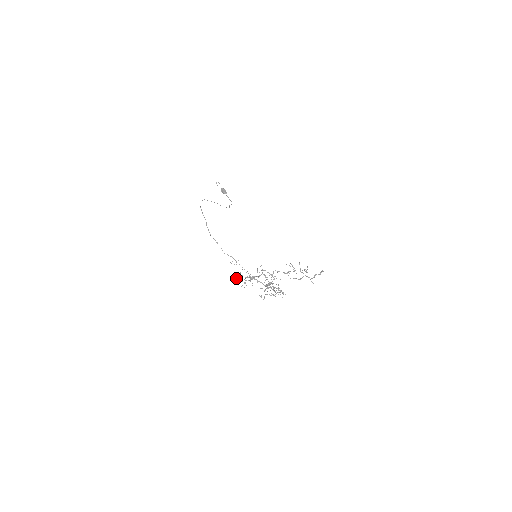
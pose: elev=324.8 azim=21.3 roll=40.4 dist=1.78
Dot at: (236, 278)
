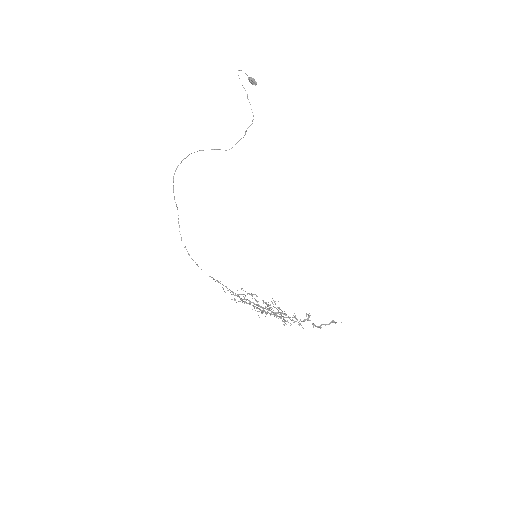
Dot at: occluded
